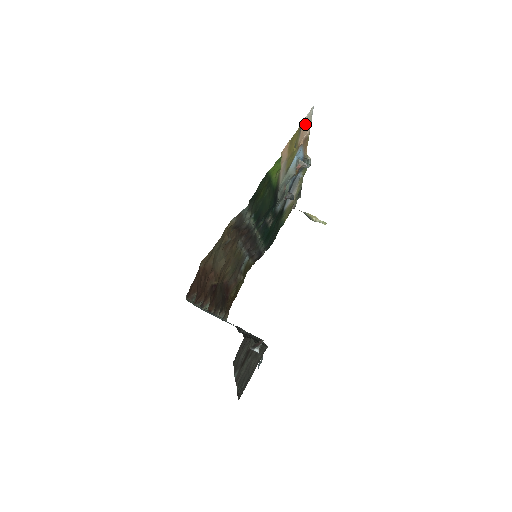
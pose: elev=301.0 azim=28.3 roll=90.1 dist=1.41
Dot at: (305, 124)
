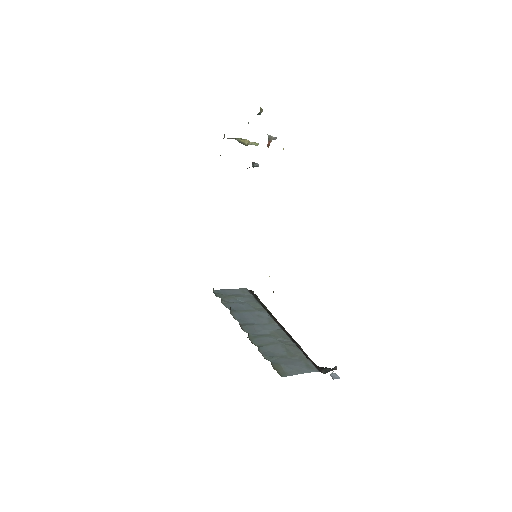
Dot at: occluded
